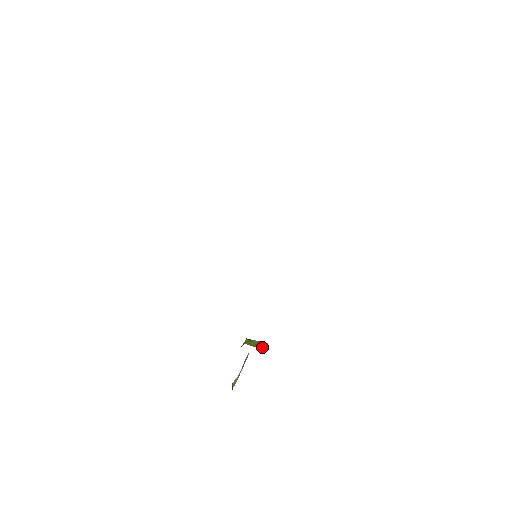
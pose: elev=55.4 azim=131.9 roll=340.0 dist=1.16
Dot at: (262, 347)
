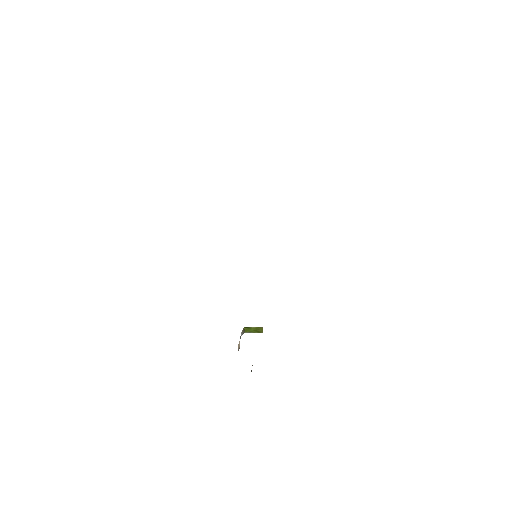
Dot at: (261, 332)
